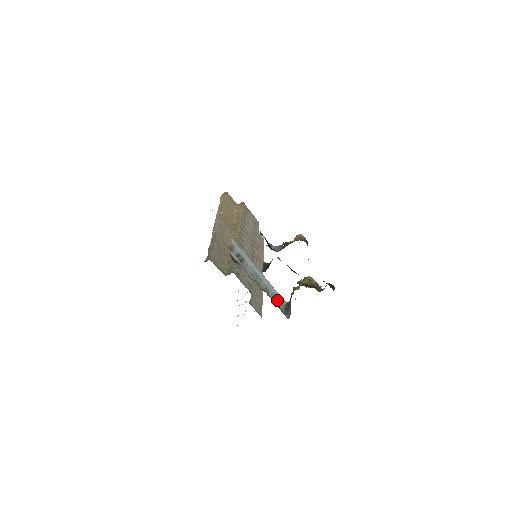
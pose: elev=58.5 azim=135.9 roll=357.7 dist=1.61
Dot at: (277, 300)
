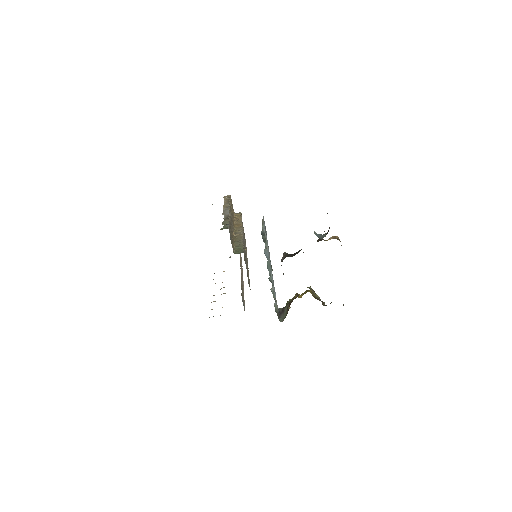
Dot at: (275, 300)
